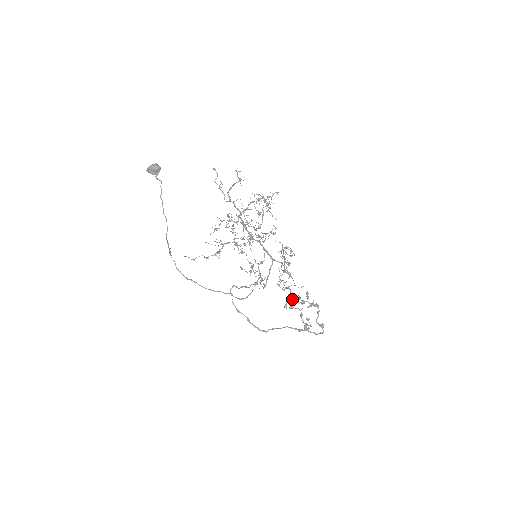
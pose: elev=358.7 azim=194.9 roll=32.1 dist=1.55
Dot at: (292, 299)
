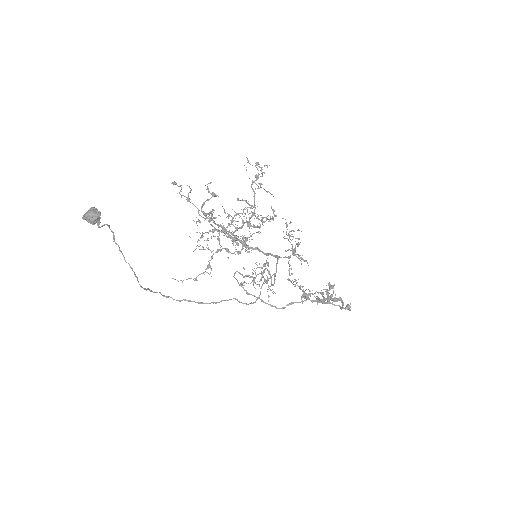
Dot at: (309, 299)
